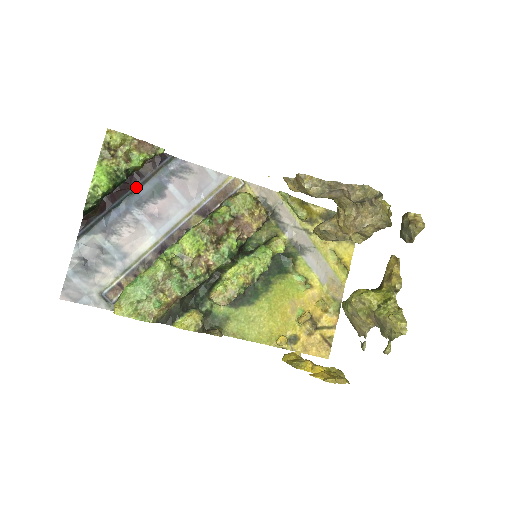
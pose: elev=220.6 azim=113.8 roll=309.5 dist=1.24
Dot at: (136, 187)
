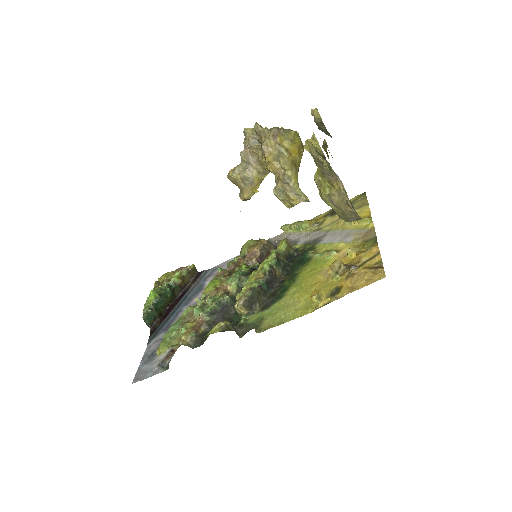
Dot at: (185, 297)
